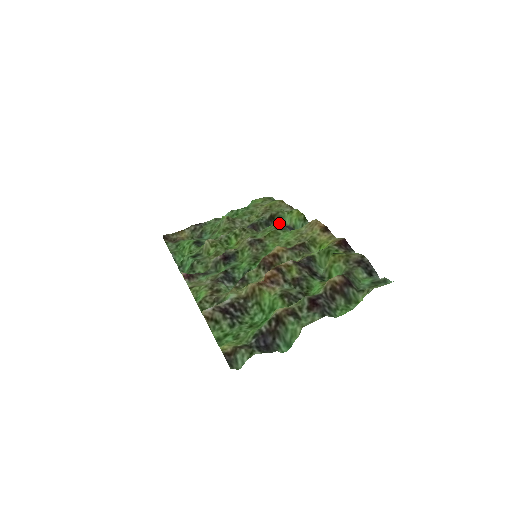
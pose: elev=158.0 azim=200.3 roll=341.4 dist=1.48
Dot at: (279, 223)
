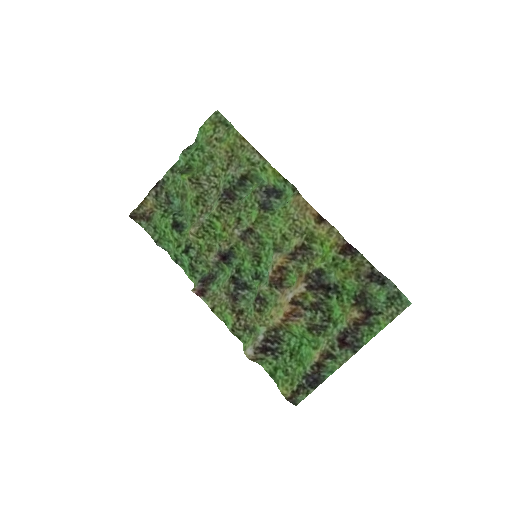
Dot at: (254, 181)
